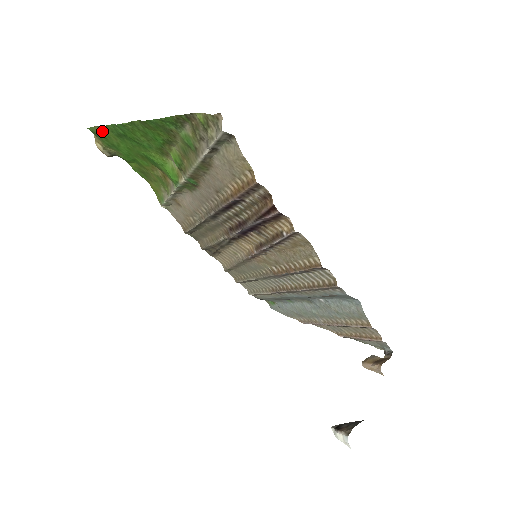
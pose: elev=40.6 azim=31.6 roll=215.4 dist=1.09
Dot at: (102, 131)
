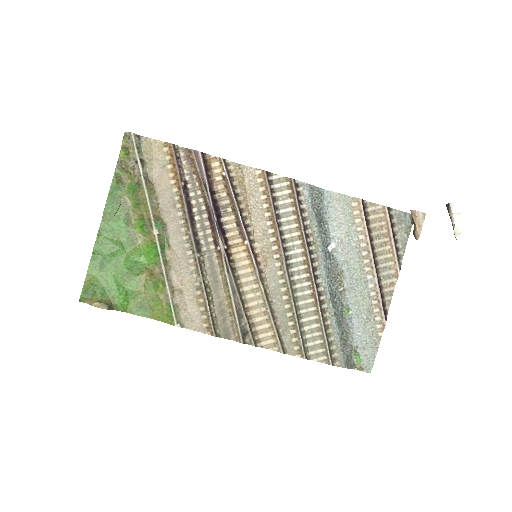
Dot at: (90, 281)
